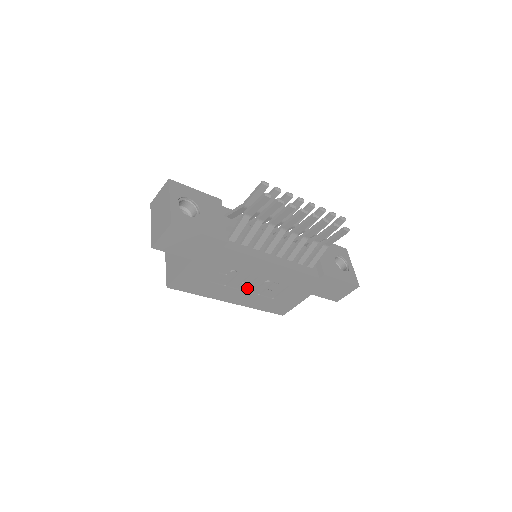
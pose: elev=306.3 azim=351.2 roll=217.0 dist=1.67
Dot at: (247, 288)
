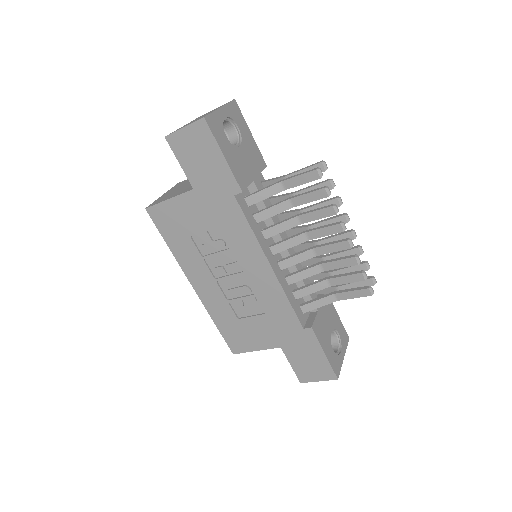
Dot at: (222, 279)
